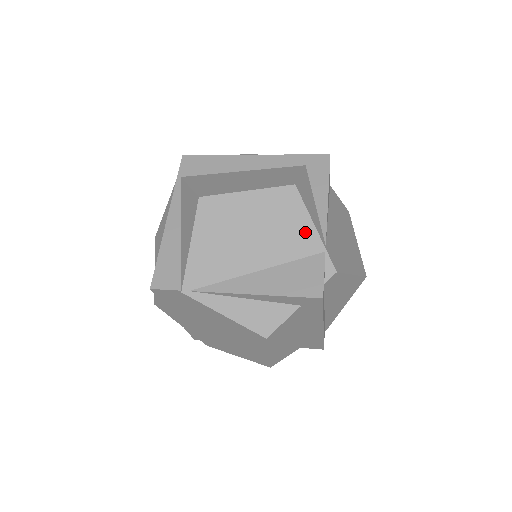
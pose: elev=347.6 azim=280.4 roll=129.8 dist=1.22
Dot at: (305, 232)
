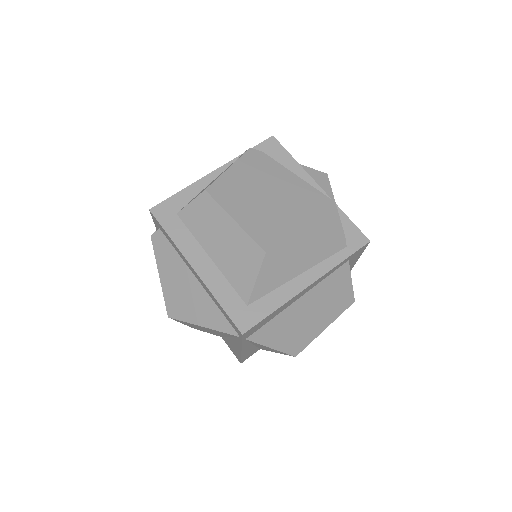
Dot at: occluded
